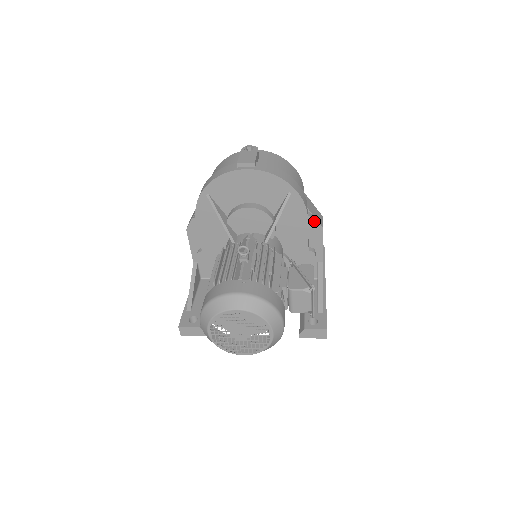
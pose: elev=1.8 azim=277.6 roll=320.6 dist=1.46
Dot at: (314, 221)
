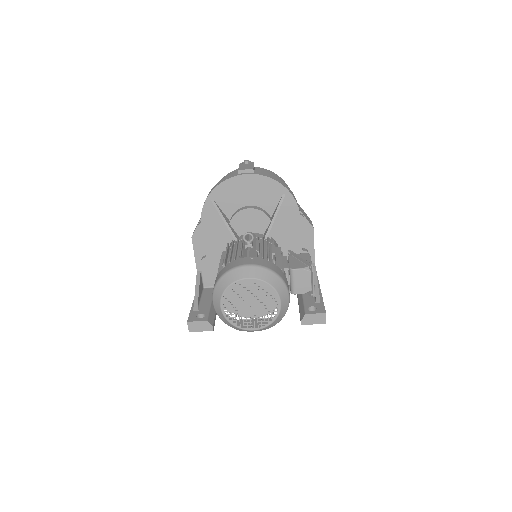
Dot at: (306, 222)
